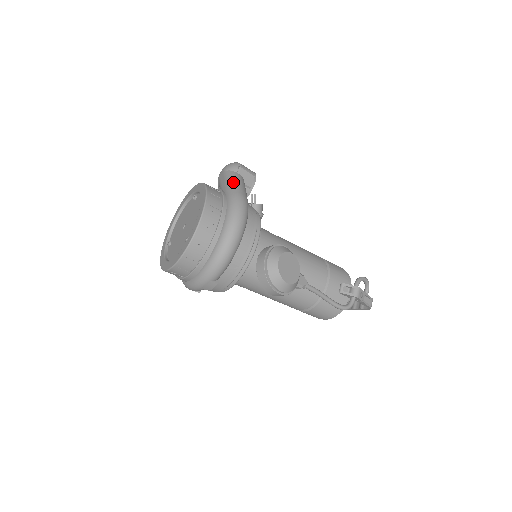
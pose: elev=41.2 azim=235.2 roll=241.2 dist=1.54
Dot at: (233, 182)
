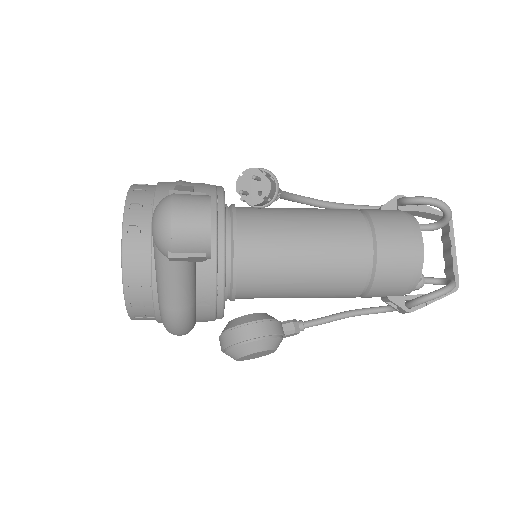
Dot at: (162, 284)
